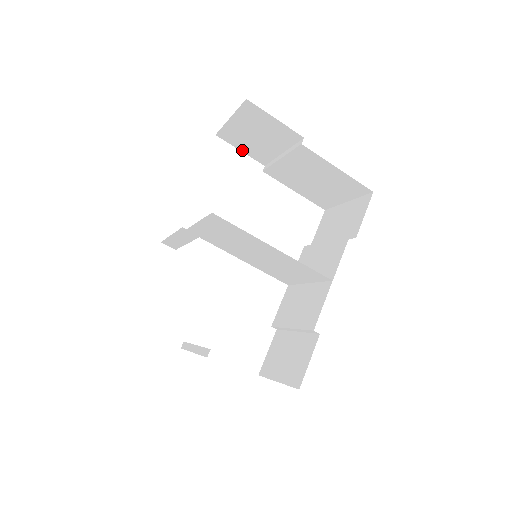
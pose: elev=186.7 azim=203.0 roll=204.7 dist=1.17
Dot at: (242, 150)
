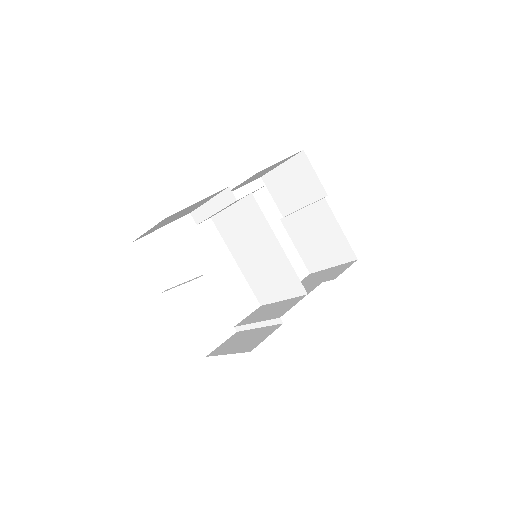
Dot at: (274, 197)
